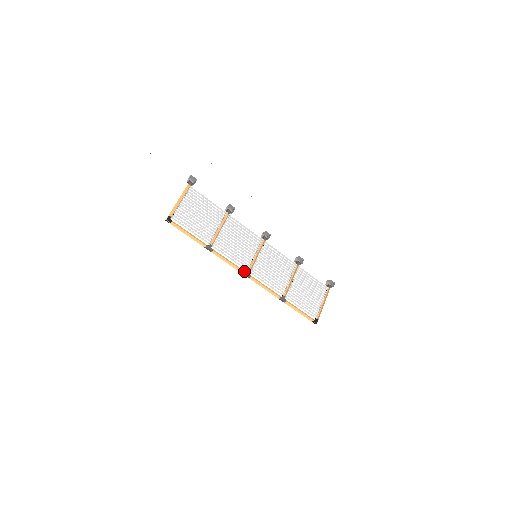
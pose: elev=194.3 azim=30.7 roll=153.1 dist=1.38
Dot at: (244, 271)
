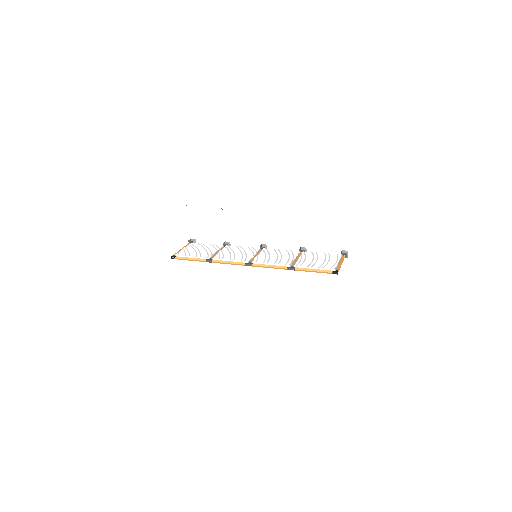
Dot at: (246, 264)
